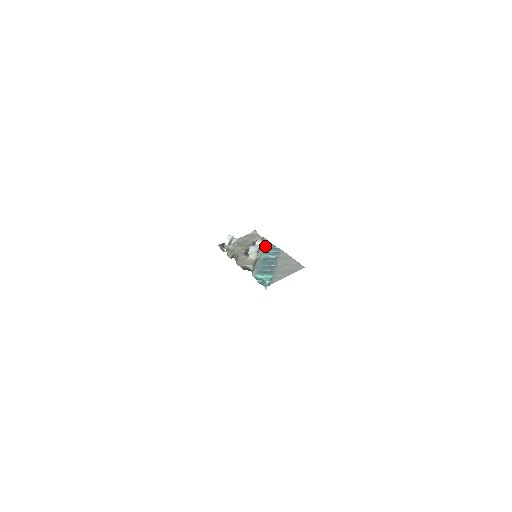
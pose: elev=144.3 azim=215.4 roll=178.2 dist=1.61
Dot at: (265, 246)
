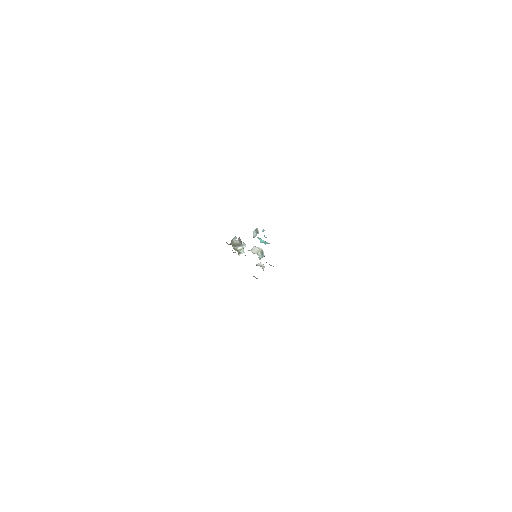
Dot at: occluded
